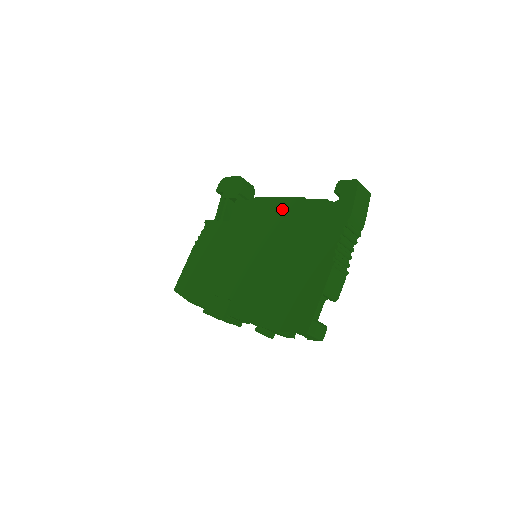
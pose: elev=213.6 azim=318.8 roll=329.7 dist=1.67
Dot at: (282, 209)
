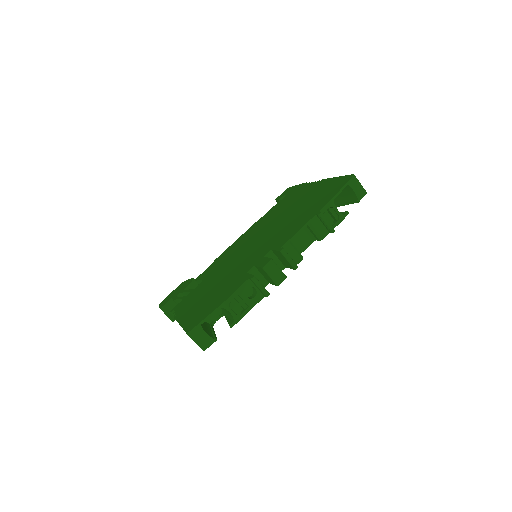
Dot at: (249, 232)
